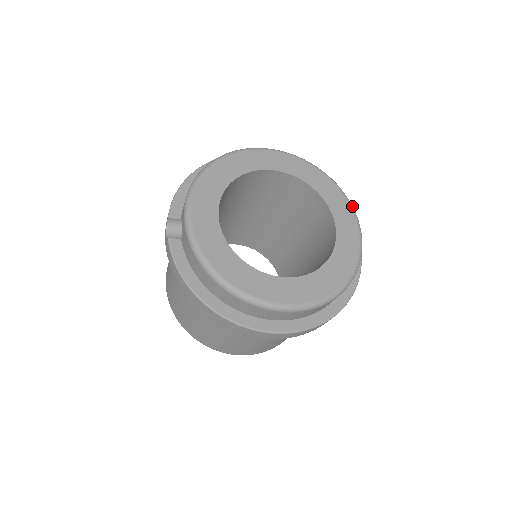
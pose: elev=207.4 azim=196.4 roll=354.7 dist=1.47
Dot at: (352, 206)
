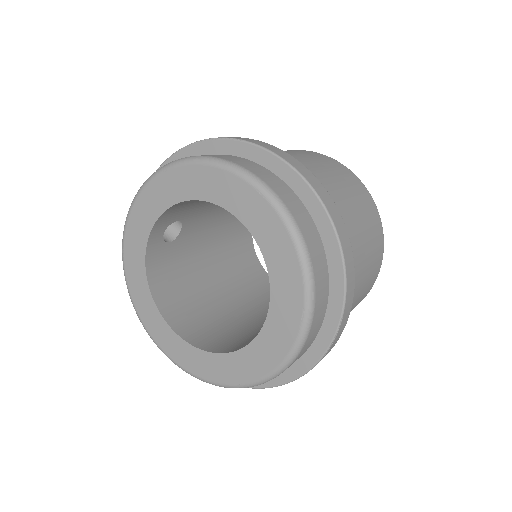
Dot at: (306, 320)
